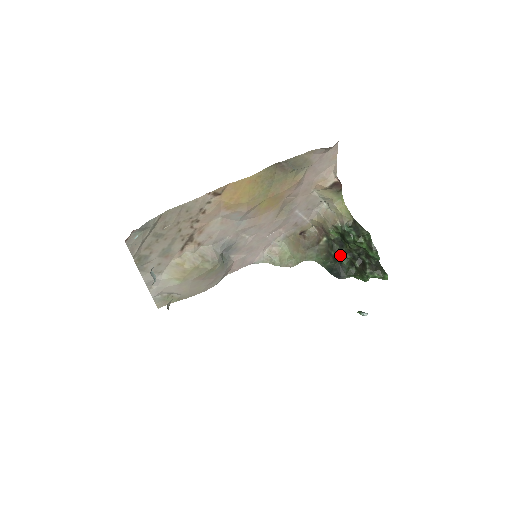
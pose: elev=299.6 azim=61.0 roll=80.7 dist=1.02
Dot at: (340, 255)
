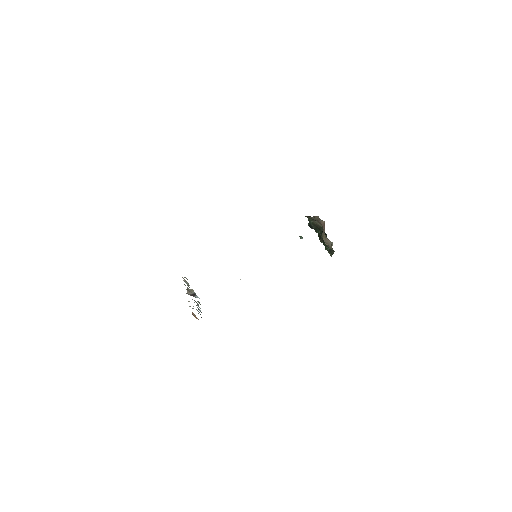
Dot at: (319, 232)
